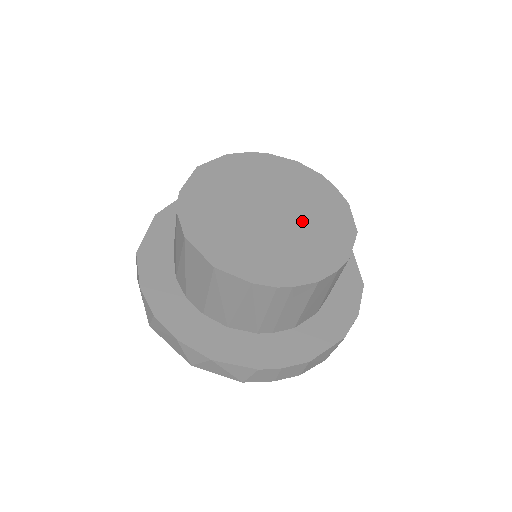
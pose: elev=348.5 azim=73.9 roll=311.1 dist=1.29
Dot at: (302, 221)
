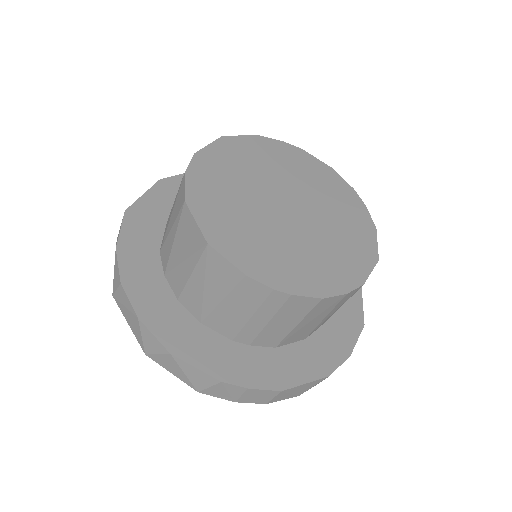
Dot at: (321, 228)
